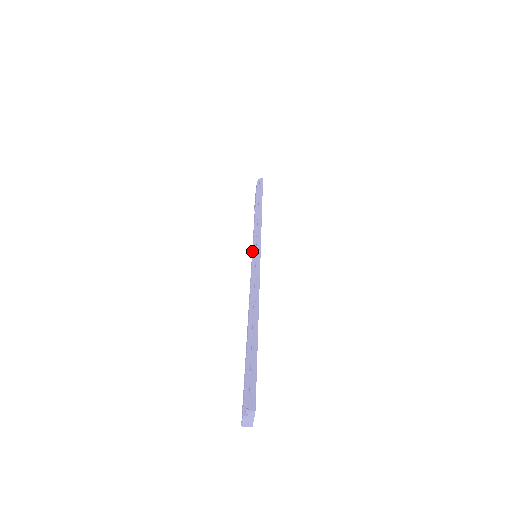
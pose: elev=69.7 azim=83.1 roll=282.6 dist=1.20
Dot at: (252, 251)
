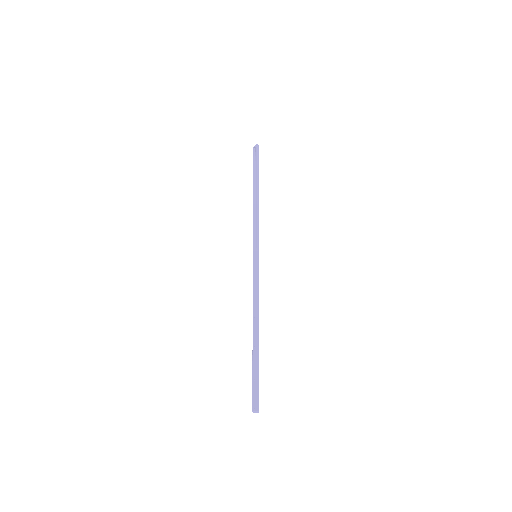
Dot at: (253, 252)
